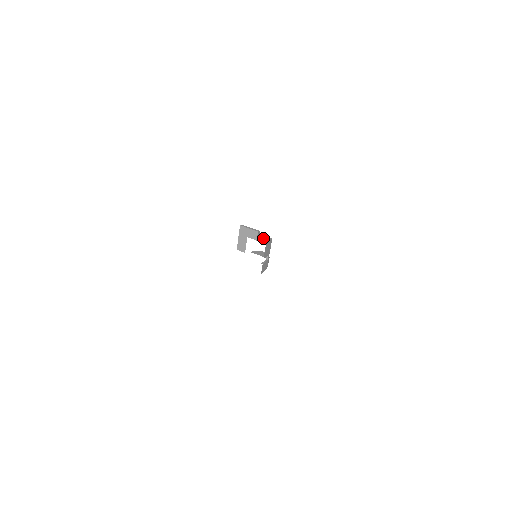
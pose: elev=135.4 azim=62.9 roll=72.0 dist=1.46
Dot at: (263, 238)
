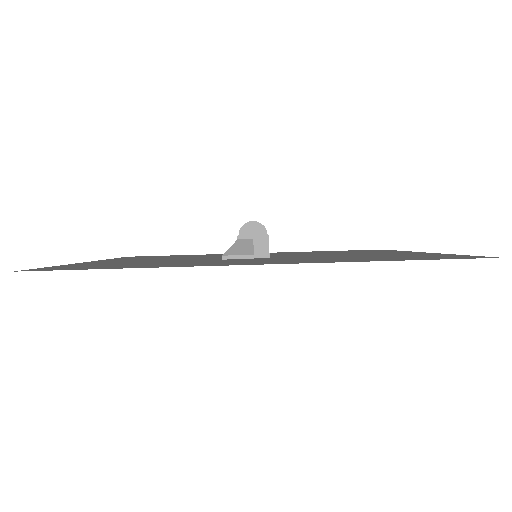
Dot at: (258, 244)
